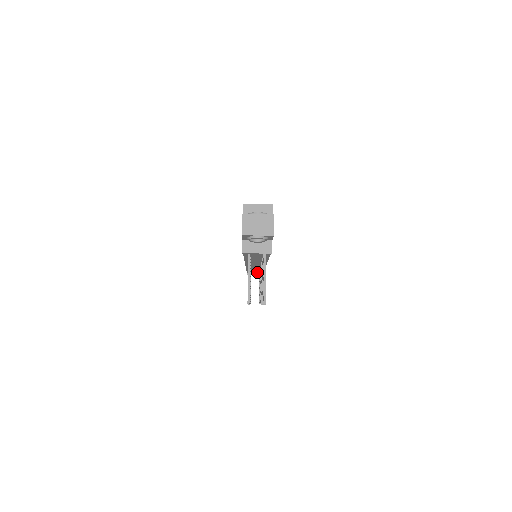
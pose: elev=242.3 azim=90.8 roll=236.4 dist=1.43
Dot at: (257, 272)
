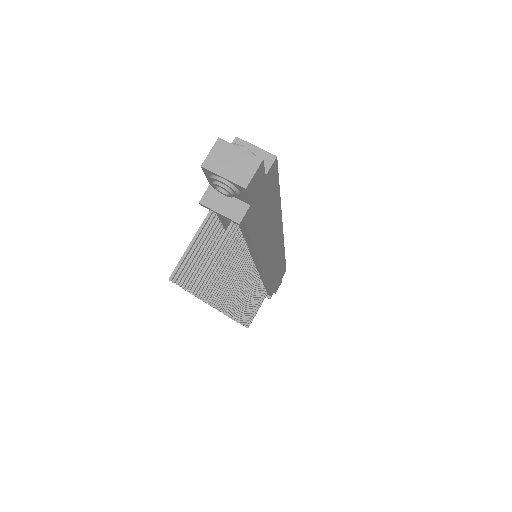
Dot at: occluded
